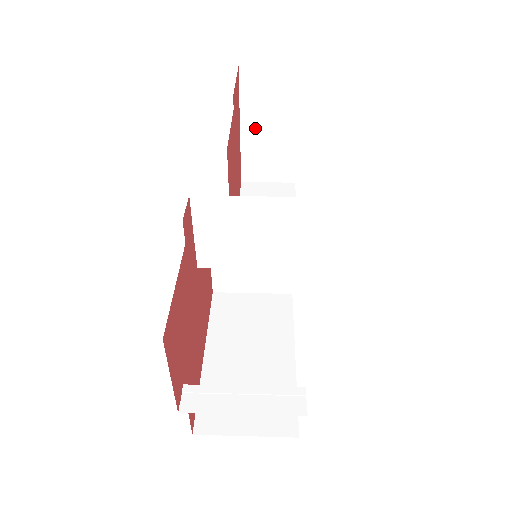
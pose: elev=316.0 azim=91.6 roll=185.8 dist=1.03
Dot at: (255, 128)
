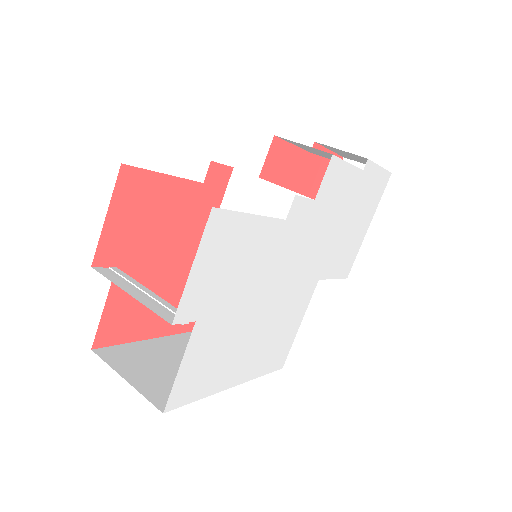
Dot at: occluded
